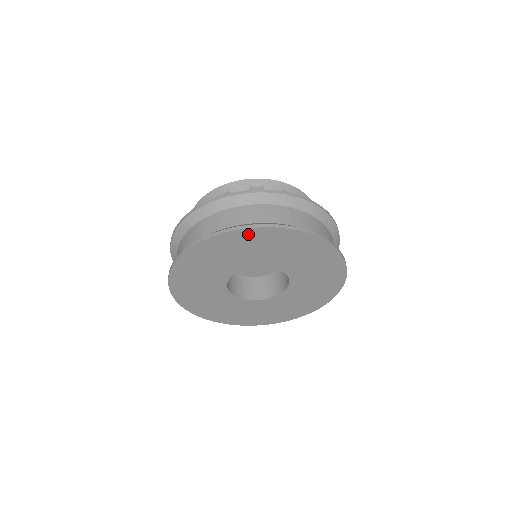
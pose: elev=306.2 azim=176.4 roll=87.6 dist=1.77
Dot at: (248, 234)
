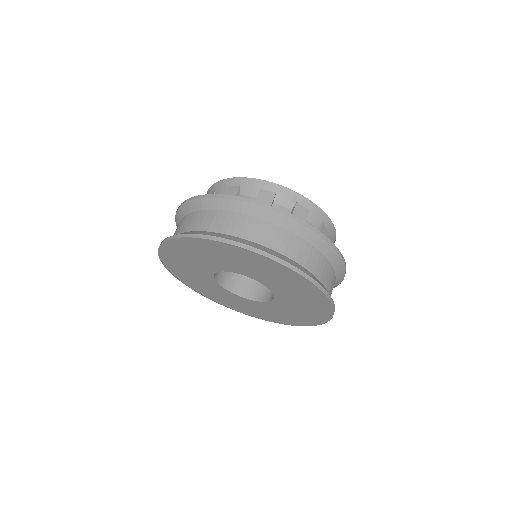
Dot at: (312, 289)
